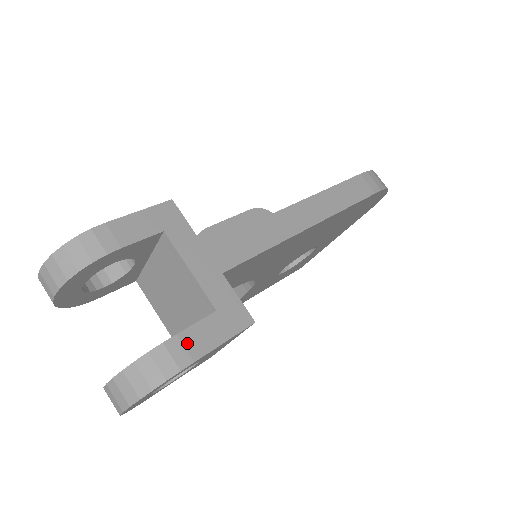
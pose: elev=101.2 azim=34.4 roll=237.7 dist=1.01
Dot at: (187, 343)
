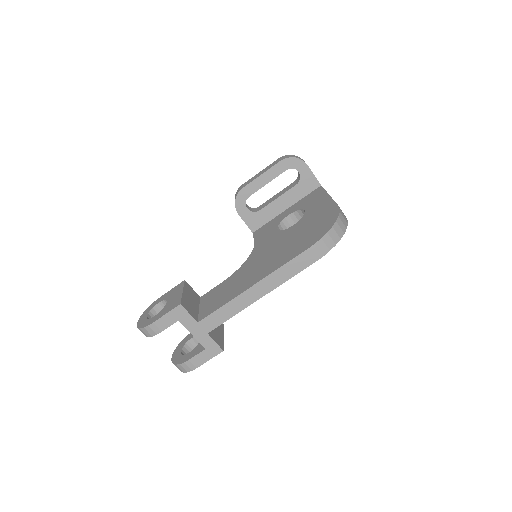
Dot at: (193, 362)
